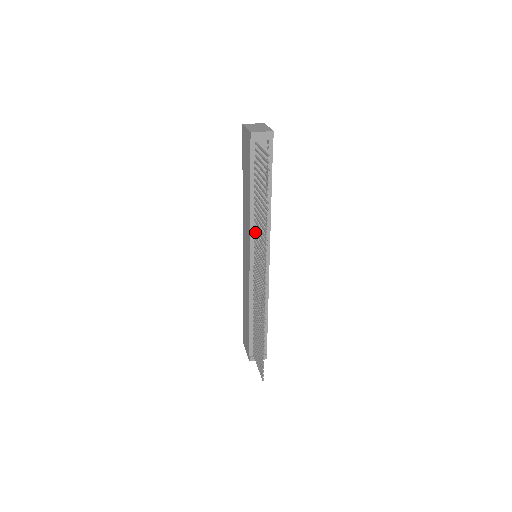
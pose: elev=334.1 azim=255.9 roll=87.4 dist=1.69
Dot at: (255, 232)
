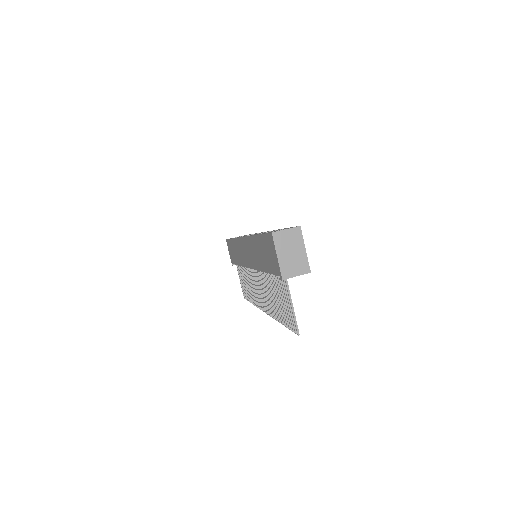
Dot at: (262, 275)
